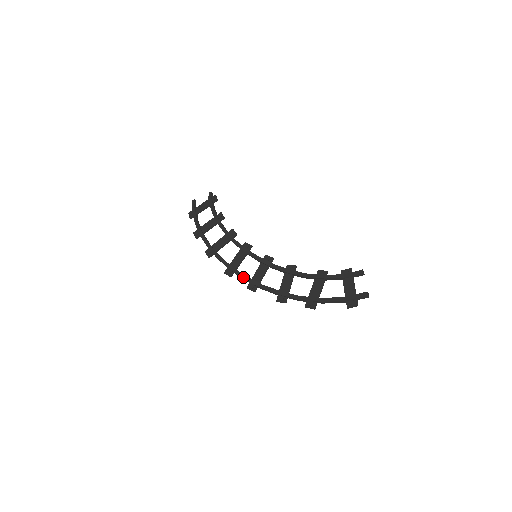
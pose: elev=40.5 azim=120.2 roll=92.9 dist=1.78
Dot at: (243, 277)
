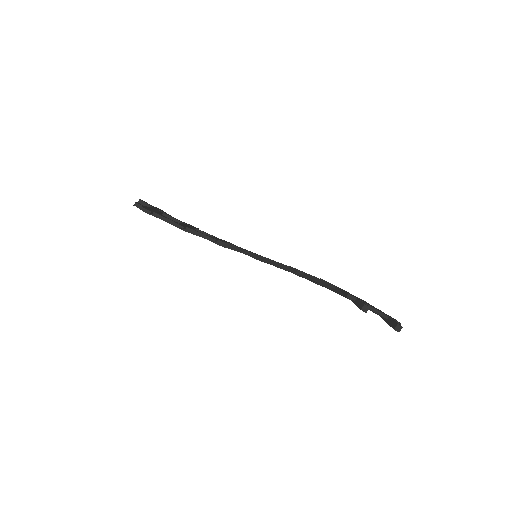
Dot at: occluded
